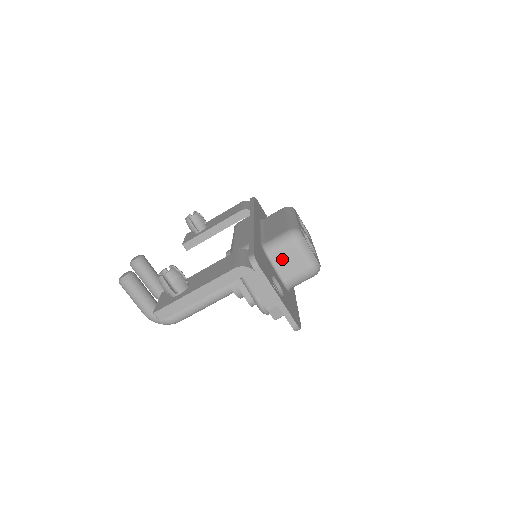
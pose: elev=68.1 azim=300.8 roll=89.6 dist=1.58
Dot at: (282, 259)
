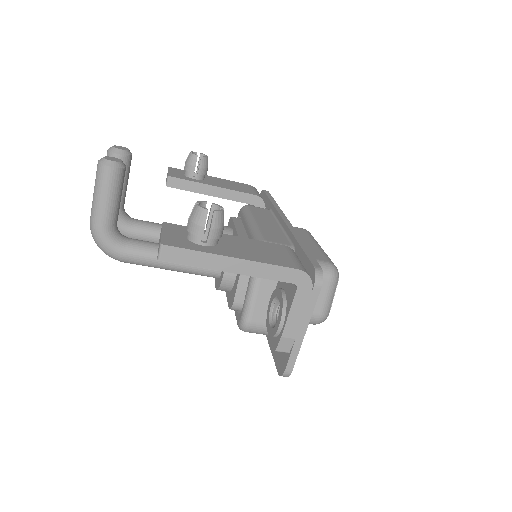
Dot at: occluded
